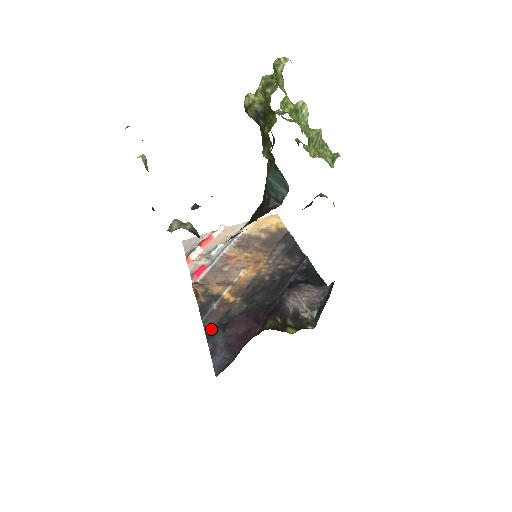
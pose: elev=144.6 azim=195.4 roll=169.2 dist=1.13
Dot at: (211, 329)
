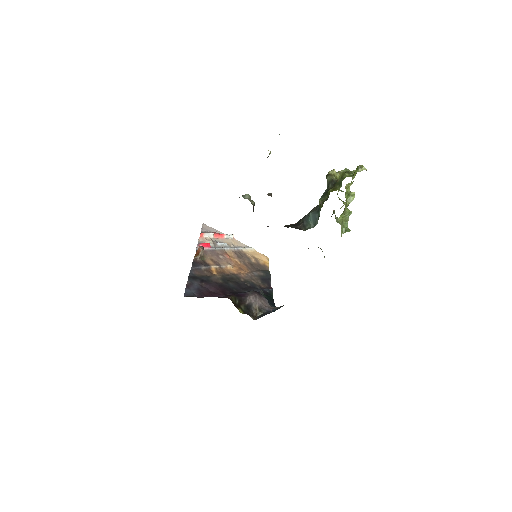
Dot at: (194, 276)
